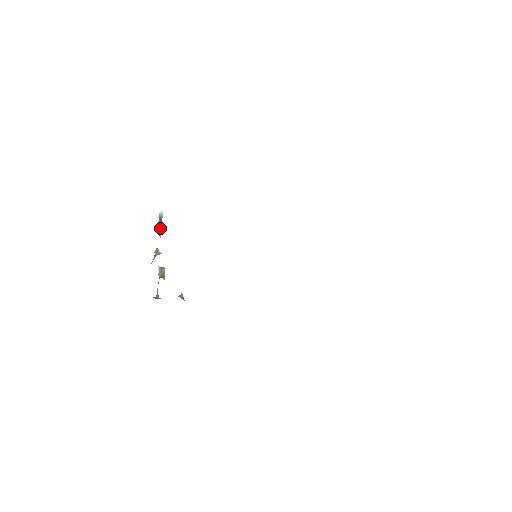
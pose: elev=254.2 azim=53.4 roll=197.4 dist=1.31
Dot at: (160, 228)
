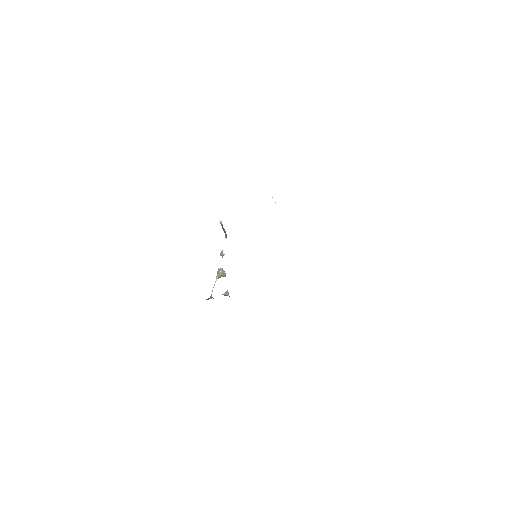
Dot at: (224, 232)
